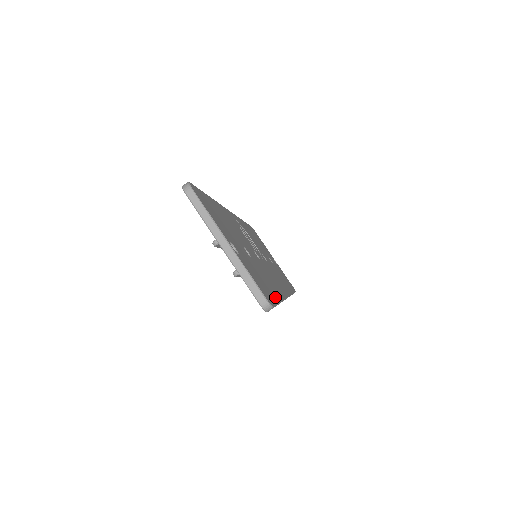
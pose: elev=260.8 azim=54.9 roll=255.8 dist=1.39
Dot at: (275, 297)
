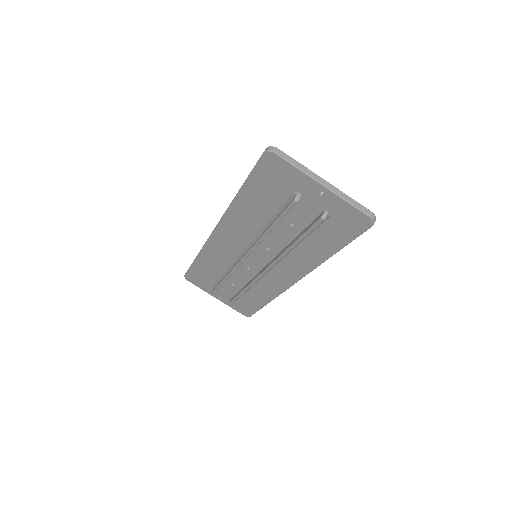
Dot at: occluded
